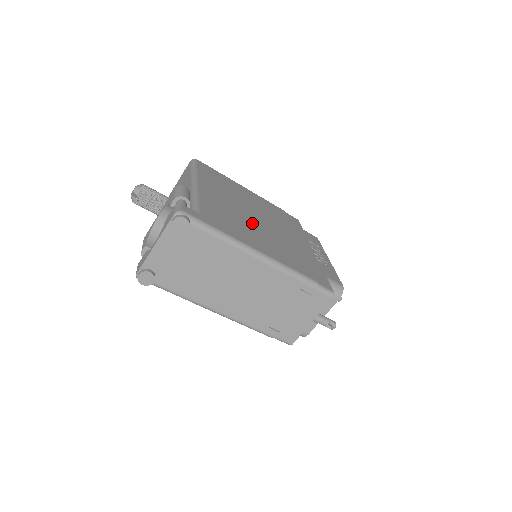
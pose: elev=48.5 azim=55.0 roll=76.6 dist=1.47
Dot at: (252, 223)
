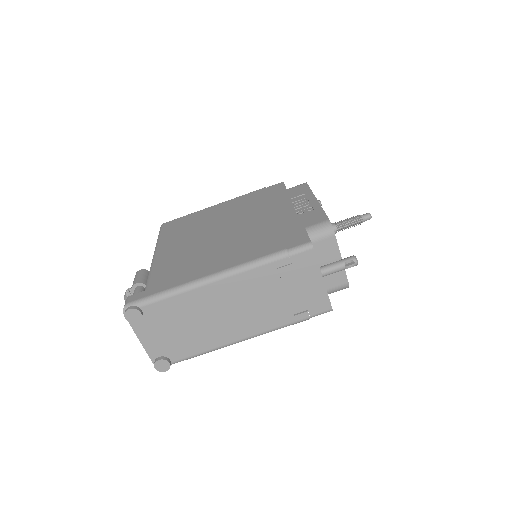
Dot at: (212, 245)
